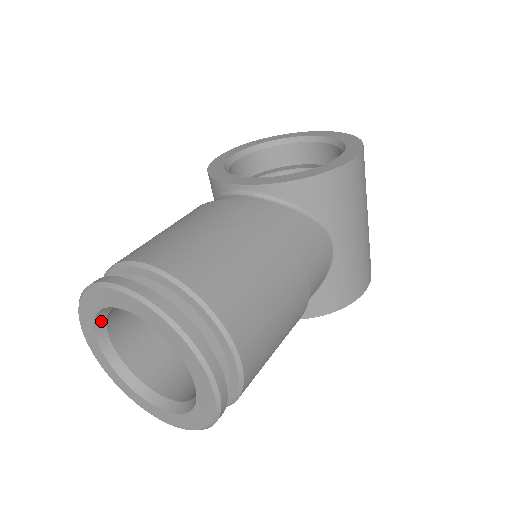
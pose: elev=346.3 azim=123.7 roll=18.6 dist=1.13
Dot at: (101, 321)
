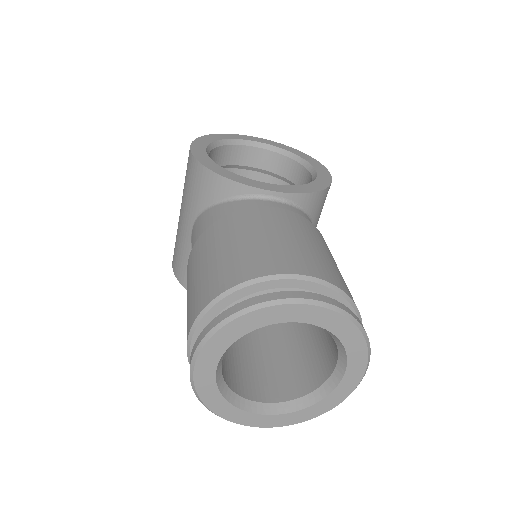
Dot at: (236, 339)
